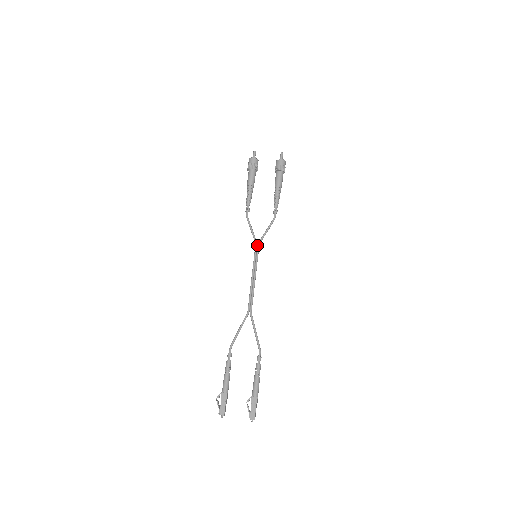
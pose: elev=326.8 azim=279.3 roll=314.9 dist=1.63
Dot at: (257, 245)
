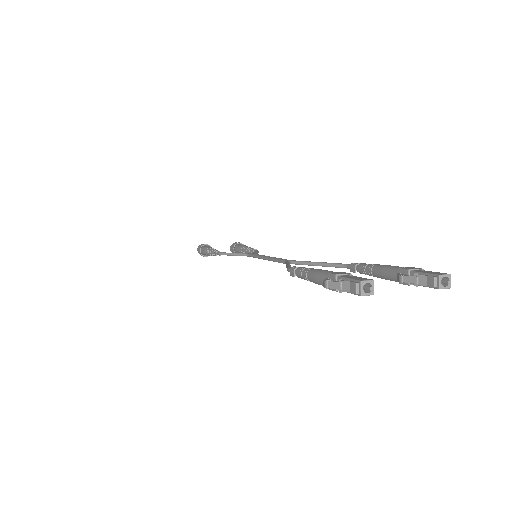
Dot at: occluded
